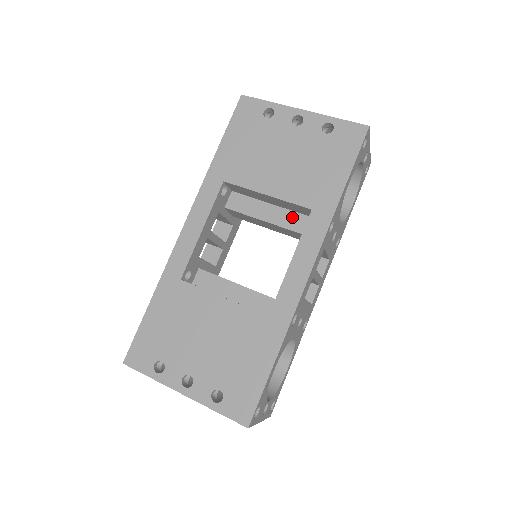
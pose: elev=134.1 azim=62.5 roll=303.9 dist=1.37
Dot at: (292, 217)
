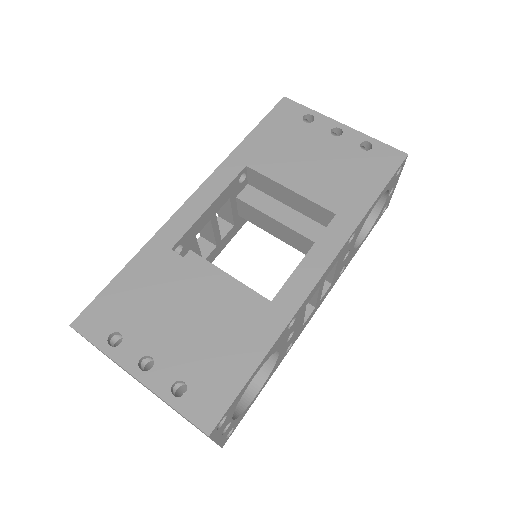
Dot at: (307, 223)
